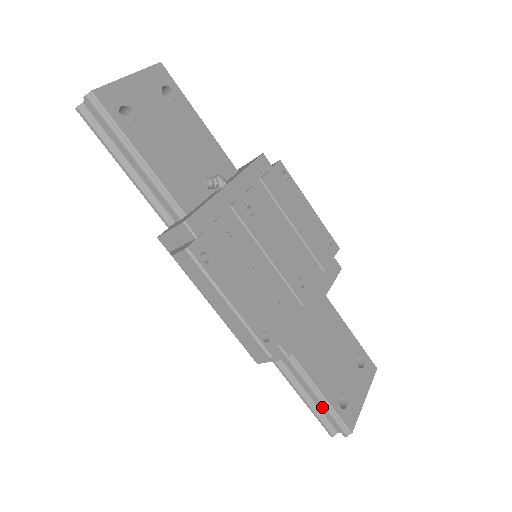
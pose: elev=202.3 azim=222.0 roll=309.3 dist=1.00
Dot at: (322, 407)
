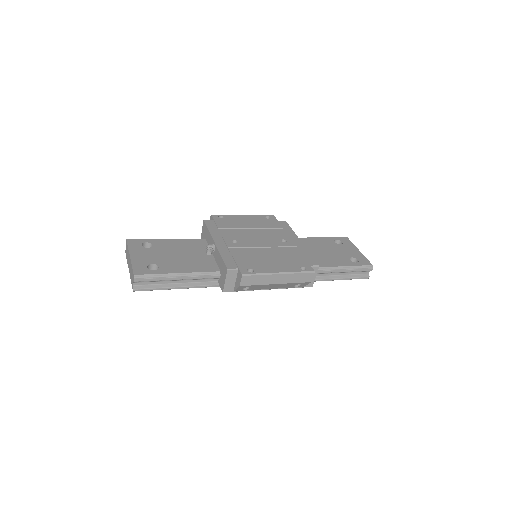
Dot at: (351, 271)
